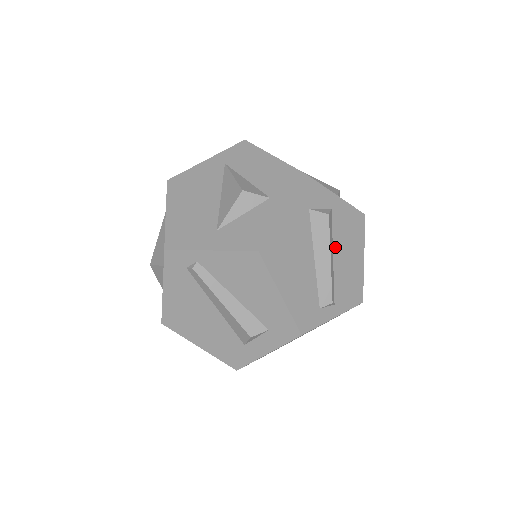
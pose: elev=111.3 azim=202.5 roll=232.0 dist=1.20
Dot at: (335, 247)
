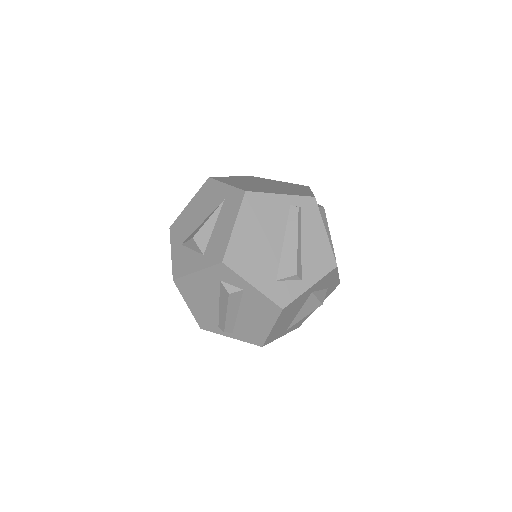
Dot at: (242, 309)
